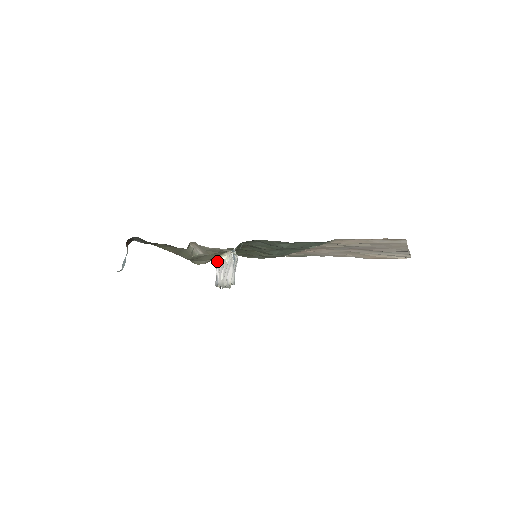
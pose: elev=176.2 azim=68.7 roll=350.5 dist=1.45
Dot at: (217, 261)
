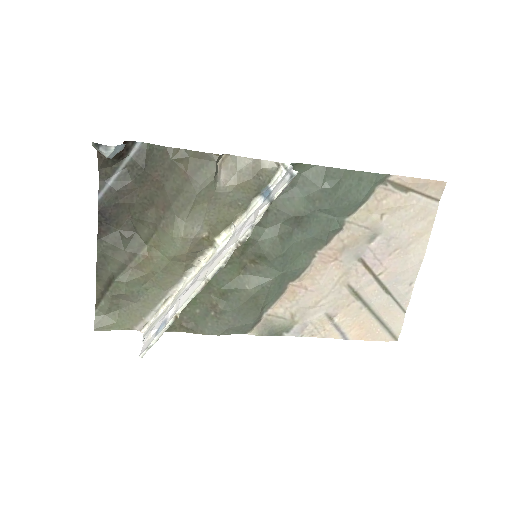
Dot at: (151, 324)
